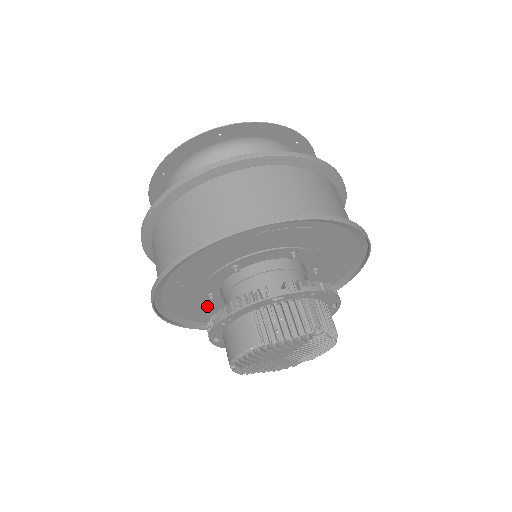
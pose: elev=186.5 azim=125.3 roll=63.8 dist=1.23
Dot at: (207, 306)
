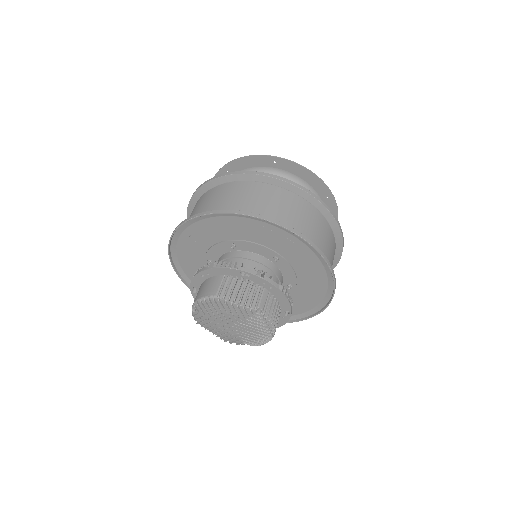
Dot at: occluded
